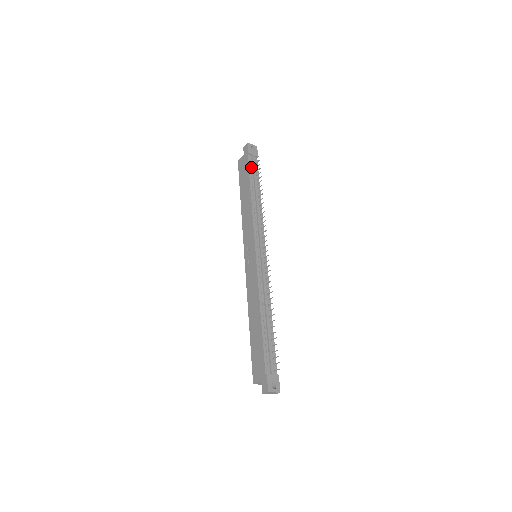
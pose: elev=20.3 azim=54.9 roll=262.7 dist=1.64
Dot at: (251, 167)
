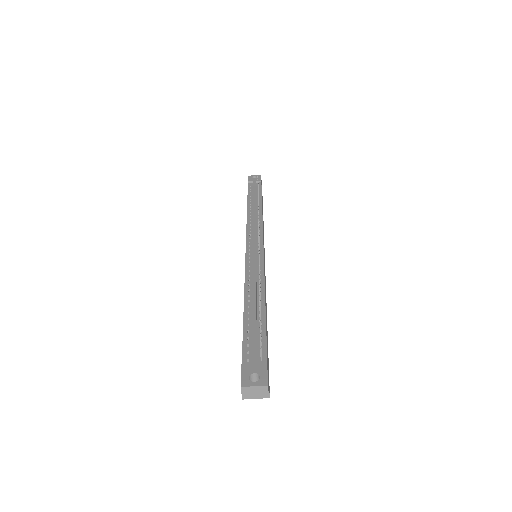
Dot at: (251, 190)
